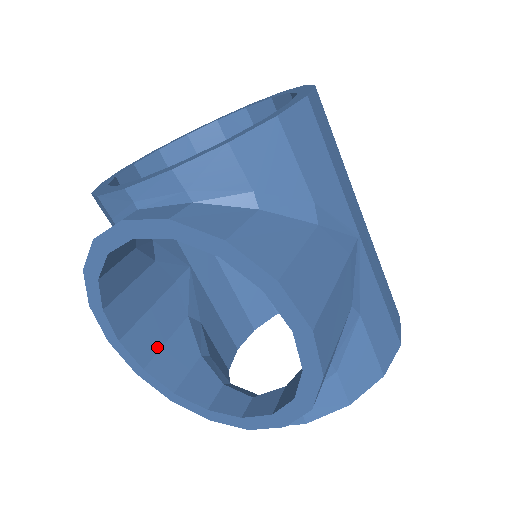
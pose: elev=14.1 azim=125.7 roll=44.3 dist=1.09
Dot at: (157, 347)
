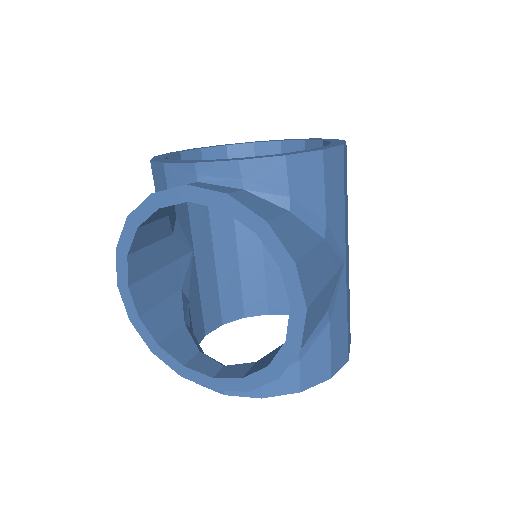
Dot at: (153, 304)
